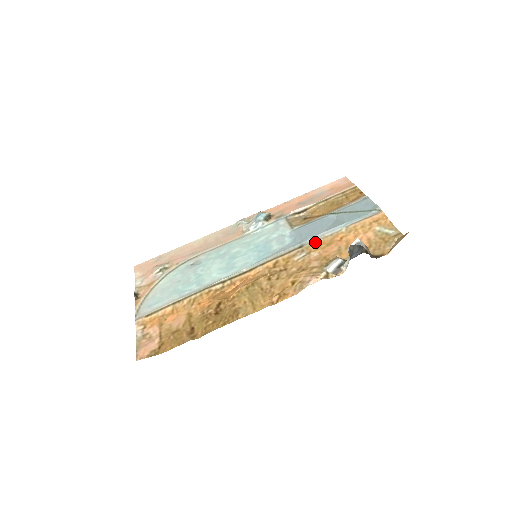
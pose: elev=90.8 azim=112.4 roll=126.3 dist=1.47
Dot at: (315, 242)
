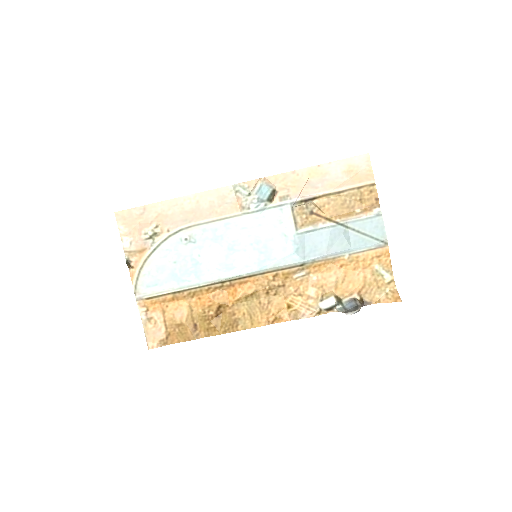
Dot at: (316, 263)
